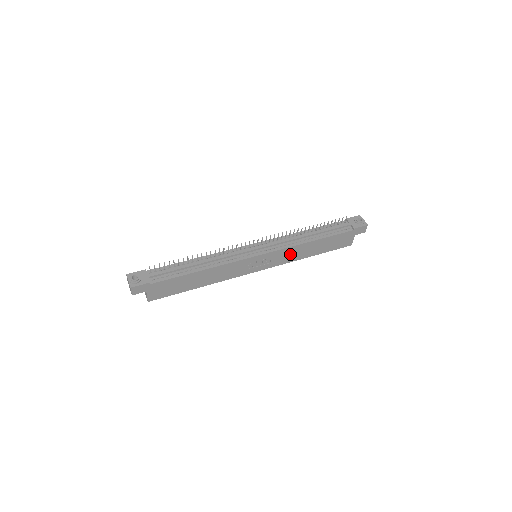
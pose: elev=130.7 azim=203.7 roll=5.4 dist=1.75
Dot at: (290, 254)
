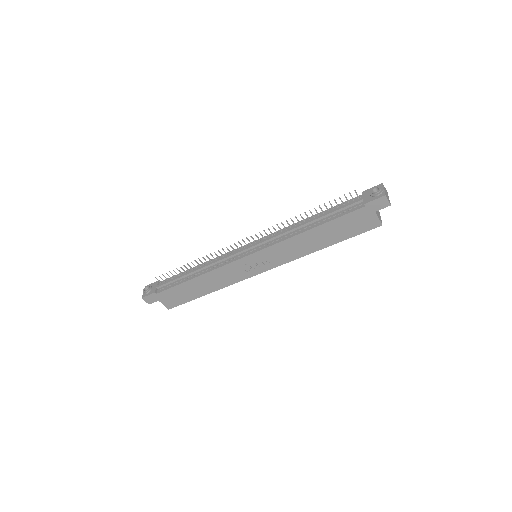
Dot at: (290, 249)
